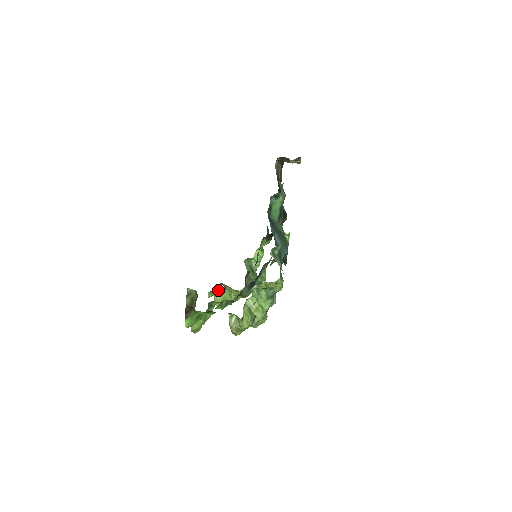
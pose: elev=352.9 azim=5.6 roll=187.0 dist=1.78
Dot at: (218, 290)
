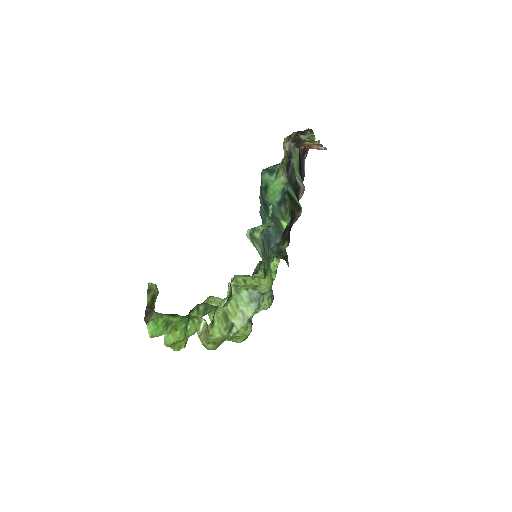
Dot at: (213, 301)
